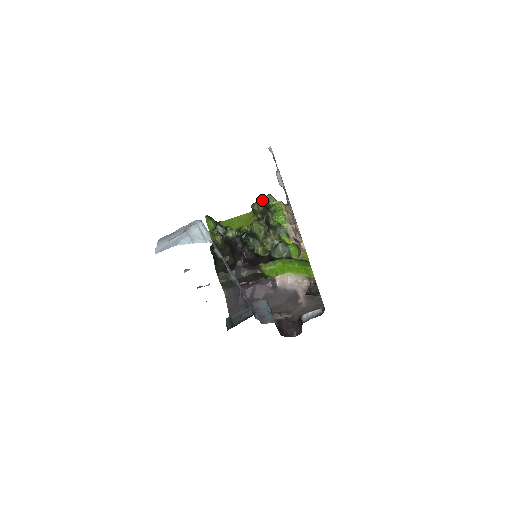
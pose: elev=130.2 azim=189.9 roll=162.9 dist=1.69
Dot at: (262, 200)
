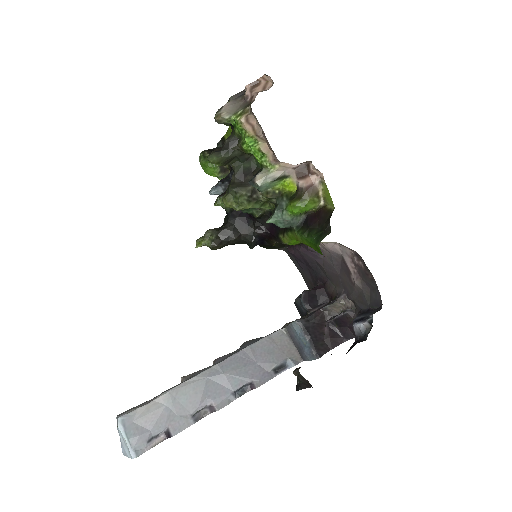
Dot at: occluded
